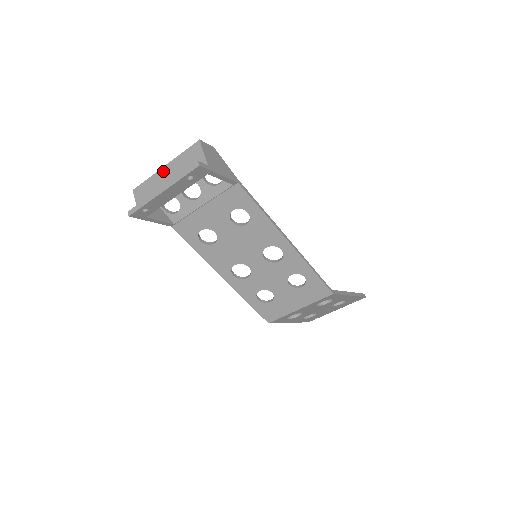
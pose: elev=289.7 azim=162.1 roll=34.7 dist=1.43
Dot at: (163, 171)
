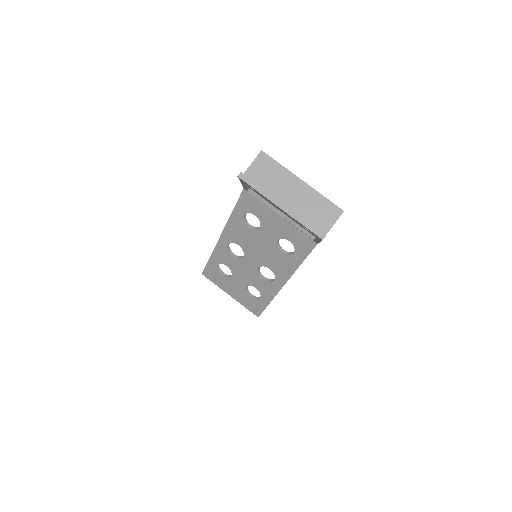
Dot at: (297, 182)
